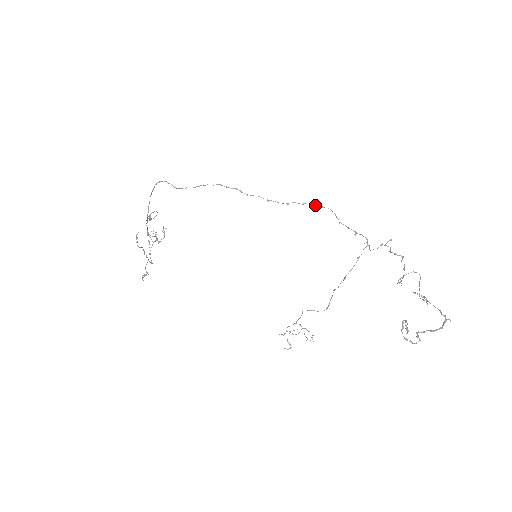
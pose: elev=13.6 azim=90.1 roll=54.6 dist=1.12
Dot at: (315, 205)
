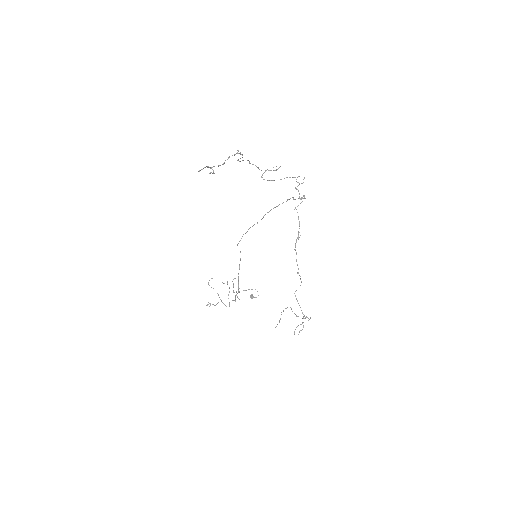
Dot at: occluded
